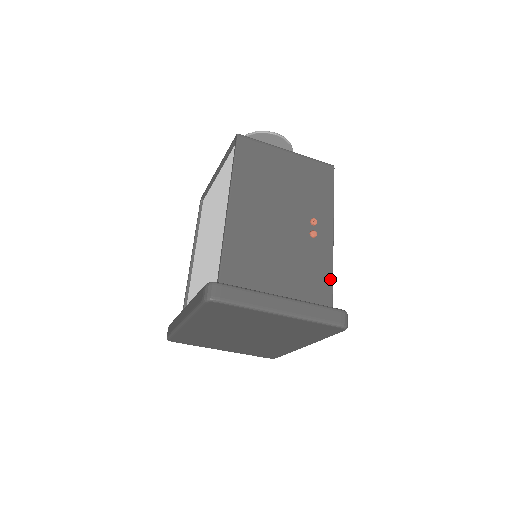
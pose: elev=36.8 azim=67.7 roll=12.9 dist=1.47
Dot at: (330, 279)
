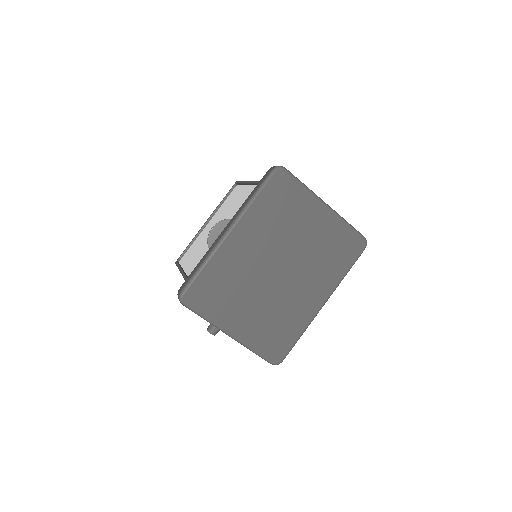
Dot at: occluded
